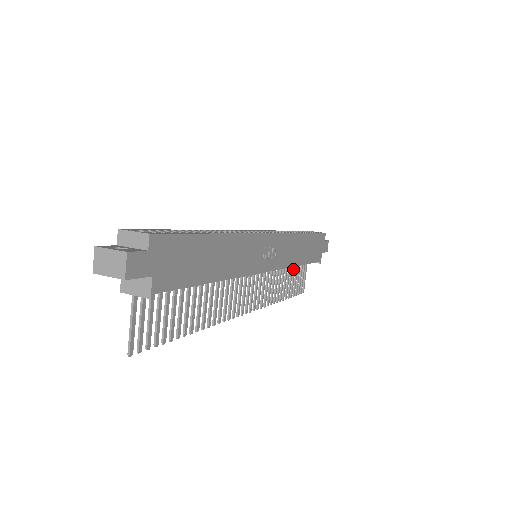
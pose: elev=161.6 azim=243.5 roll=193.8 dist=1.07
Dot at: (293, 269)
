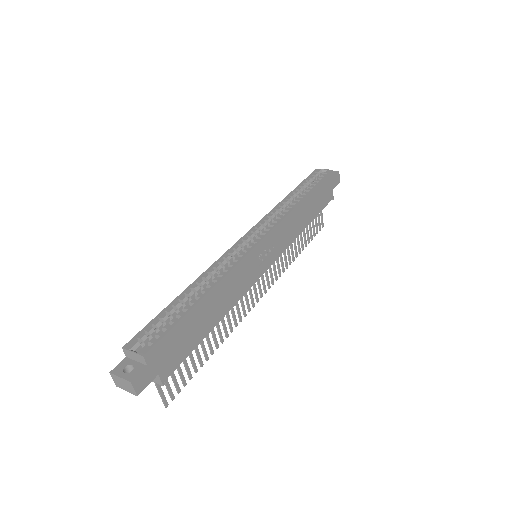
Dot at: occluded
